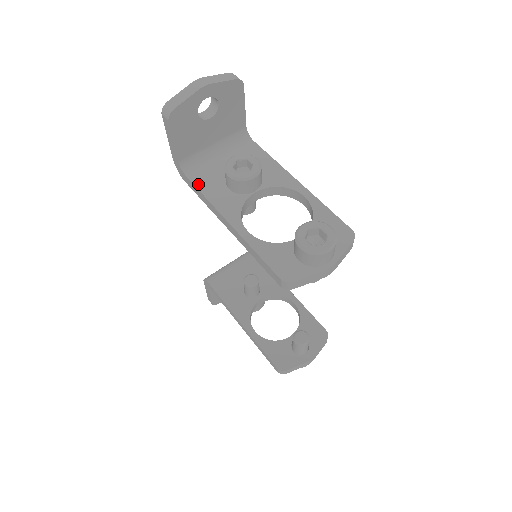
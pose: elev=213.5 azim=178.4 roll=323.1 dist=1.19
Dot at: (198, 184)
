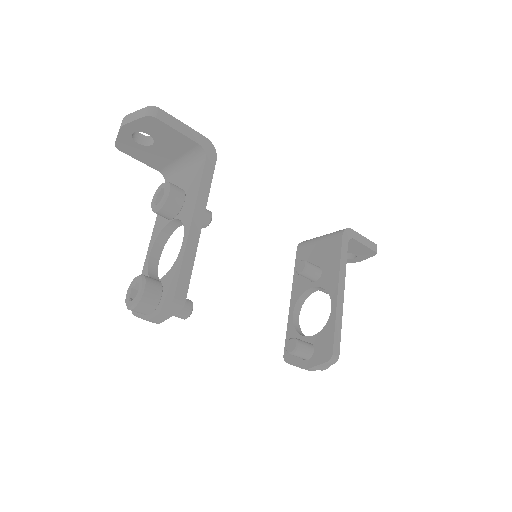
Dot at: occluded
